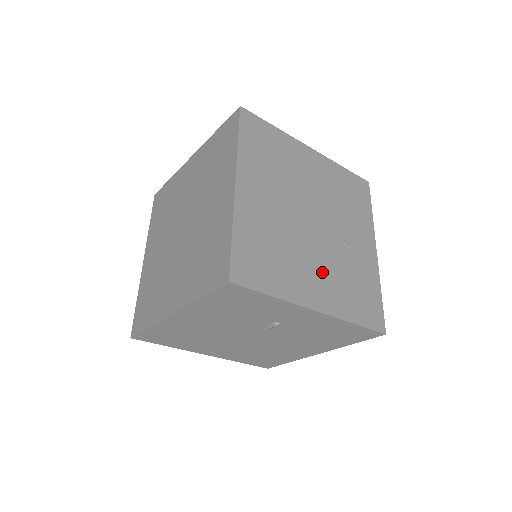
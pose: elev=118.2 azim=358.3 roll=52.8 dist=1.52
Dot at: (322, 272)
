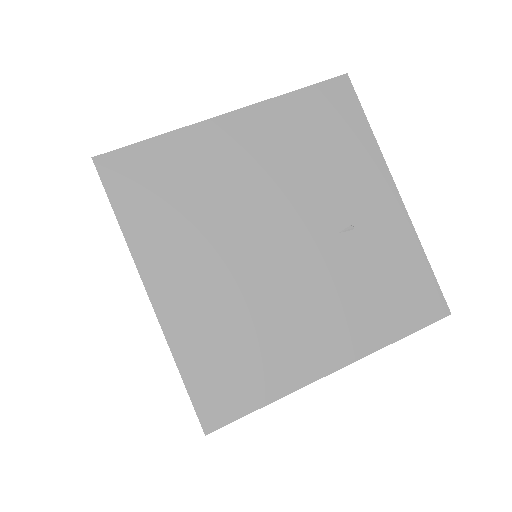
Dot at: (323, 308)
